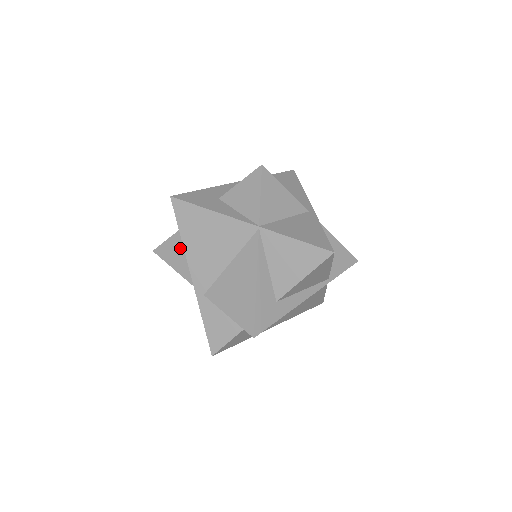
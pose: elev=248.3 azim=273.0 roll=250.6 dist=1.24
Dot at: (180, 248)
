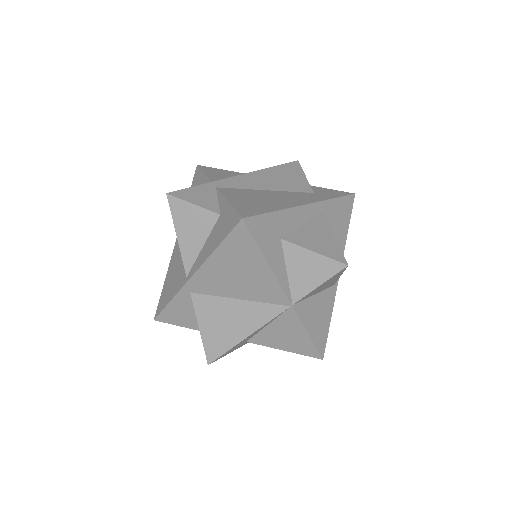
Dot at: (201, 229)
